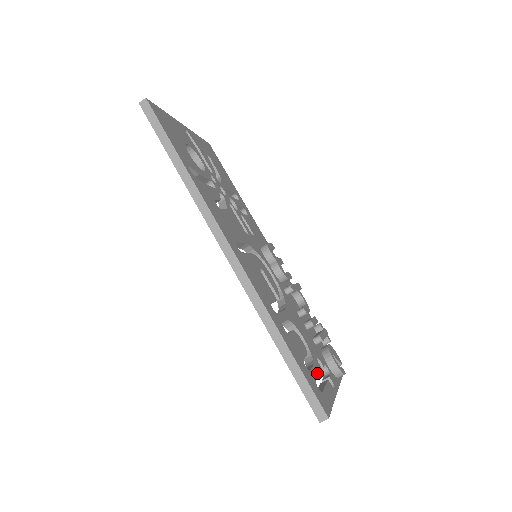
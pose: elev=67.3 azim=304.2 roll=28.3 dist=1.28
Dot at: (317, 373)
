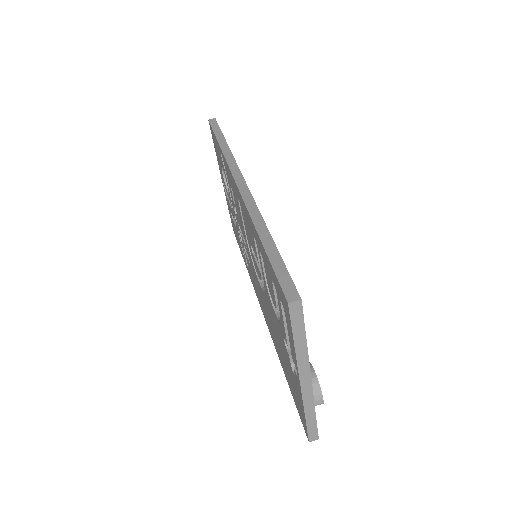
Dot at: occluded
